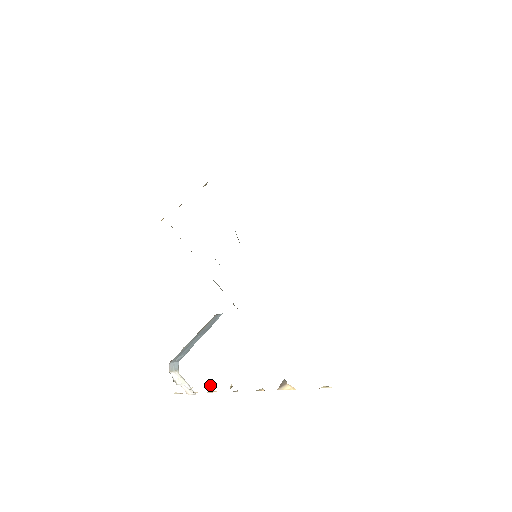
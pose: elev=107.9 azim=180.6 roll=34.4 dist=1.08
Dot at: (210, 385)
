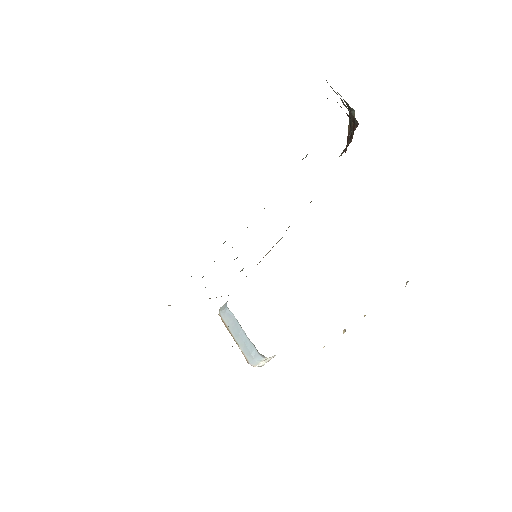
Dot at: (343, 330)
